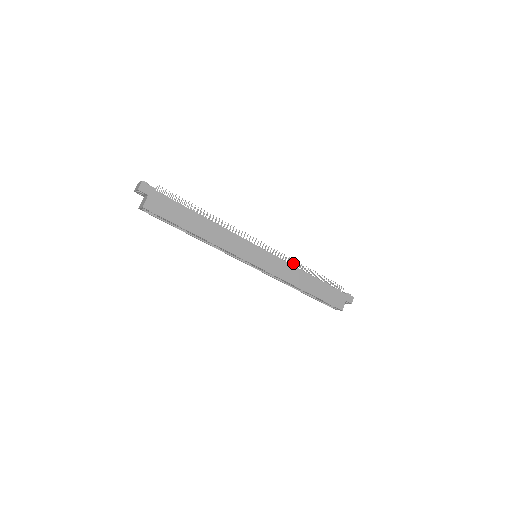
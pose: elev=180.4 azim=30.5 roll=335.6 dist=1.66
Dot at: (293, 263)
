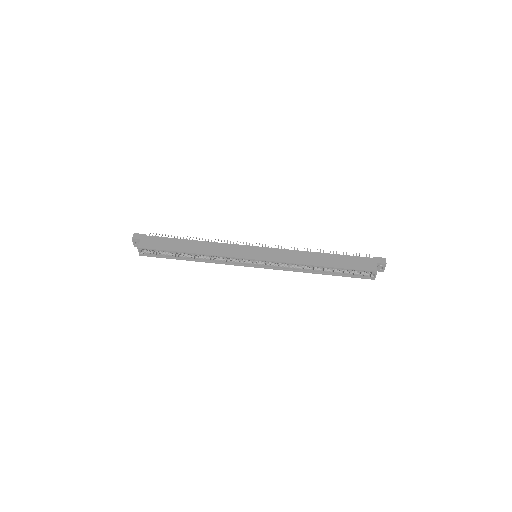
Dot at: (297, 250)
